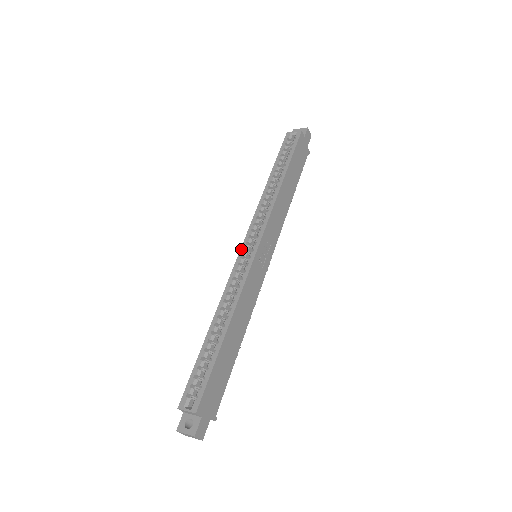
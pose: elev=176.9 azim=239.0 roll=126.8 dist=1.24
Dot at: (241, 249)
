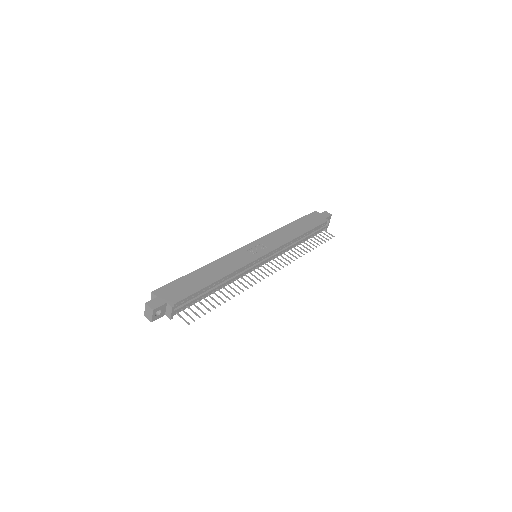
Dot at: occluded
